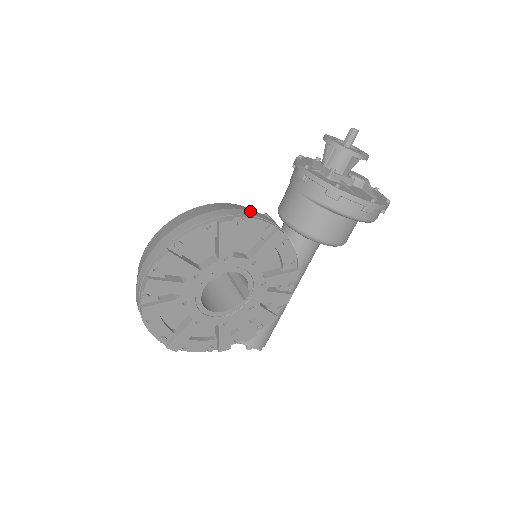
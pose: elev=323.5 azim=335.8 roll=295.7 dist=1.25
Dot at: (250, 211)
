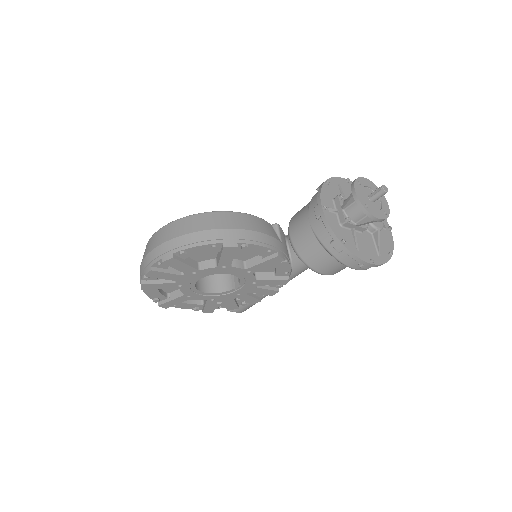
Dot at: (258, 234)
